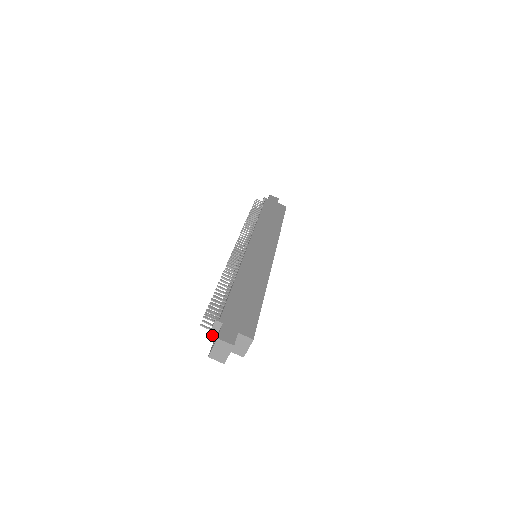
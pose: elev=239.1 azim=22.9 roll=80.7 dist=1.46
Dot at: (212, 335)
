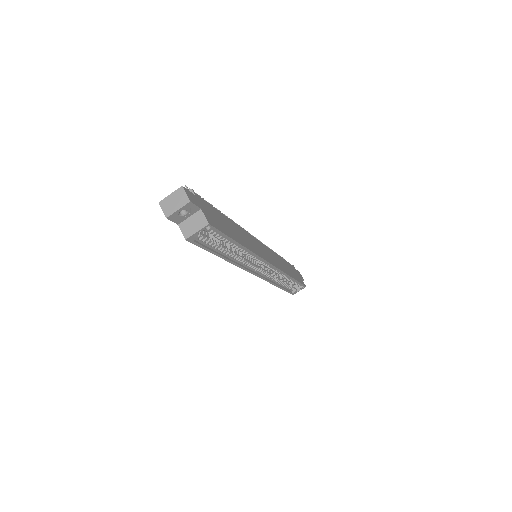
Dot at: occluded
